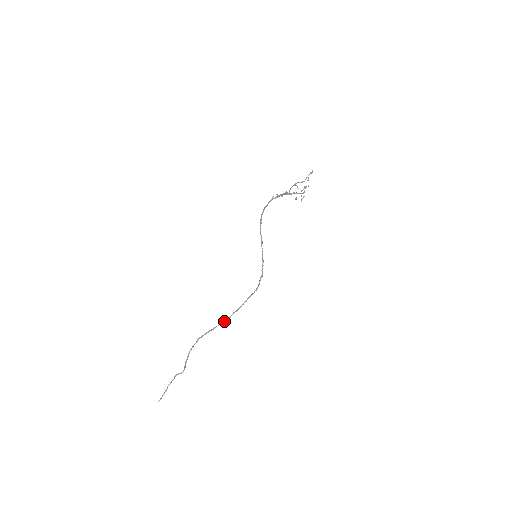
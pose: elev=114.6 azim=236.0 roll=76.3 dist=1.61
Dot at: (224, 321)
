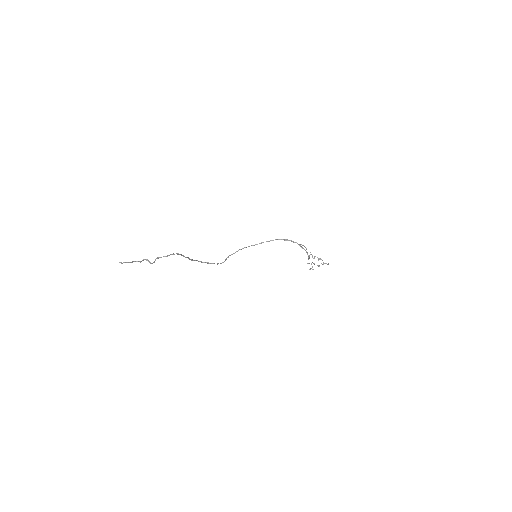
Dot at: (190, 259)
